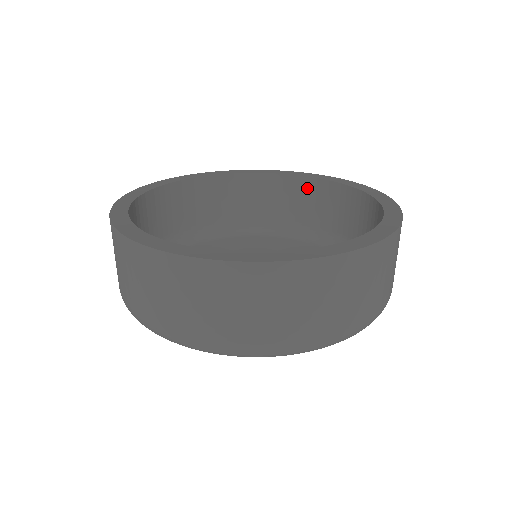
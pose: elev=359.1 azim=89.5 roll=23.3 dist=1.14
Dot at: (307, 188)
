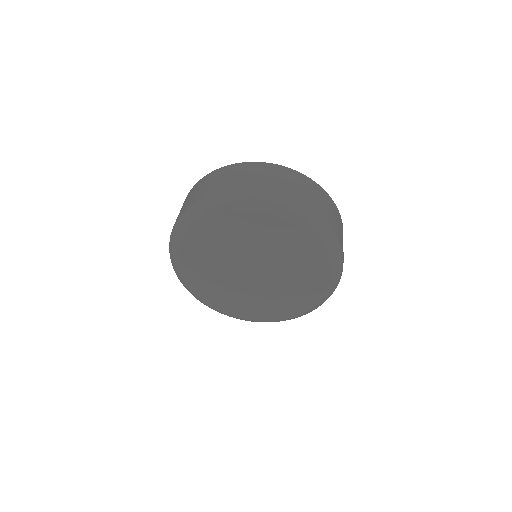
Dot at: occluded
